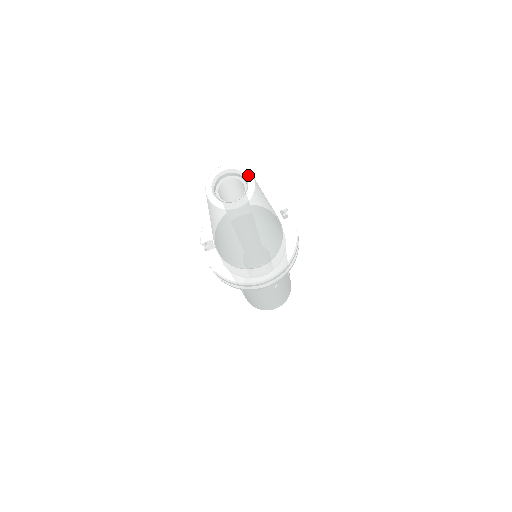
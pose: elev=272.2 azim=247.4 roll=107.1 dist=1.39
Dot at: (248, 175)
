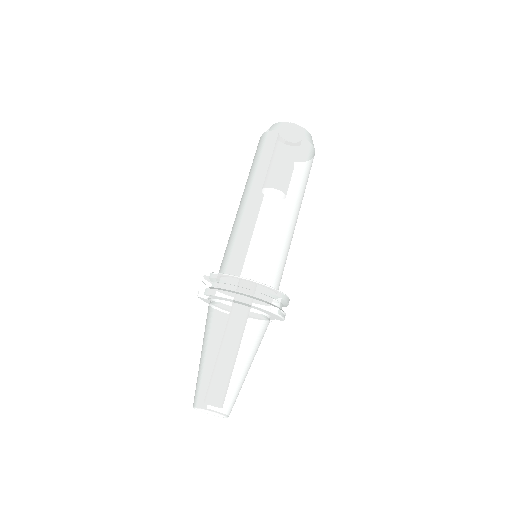
Dot at: occluded
